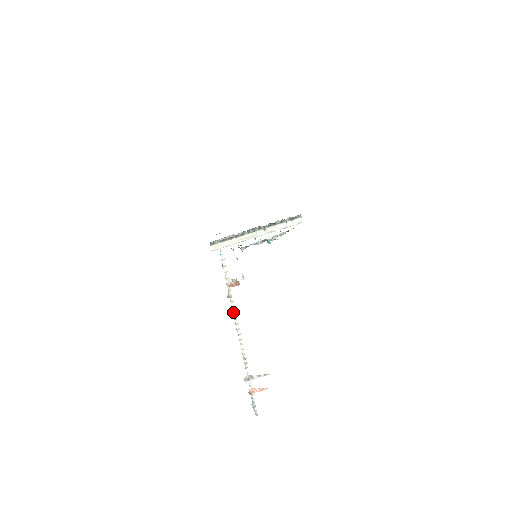
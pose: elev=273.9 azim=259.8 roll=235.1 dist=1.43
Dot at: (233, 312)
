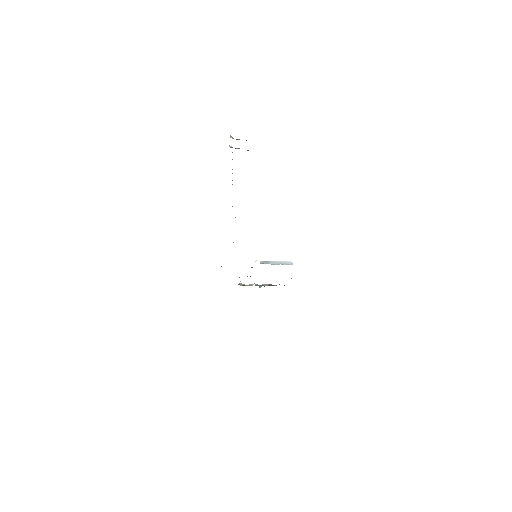
Dot at: occluded
